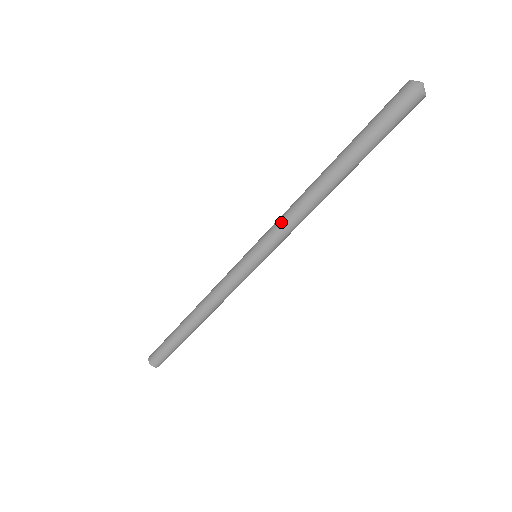
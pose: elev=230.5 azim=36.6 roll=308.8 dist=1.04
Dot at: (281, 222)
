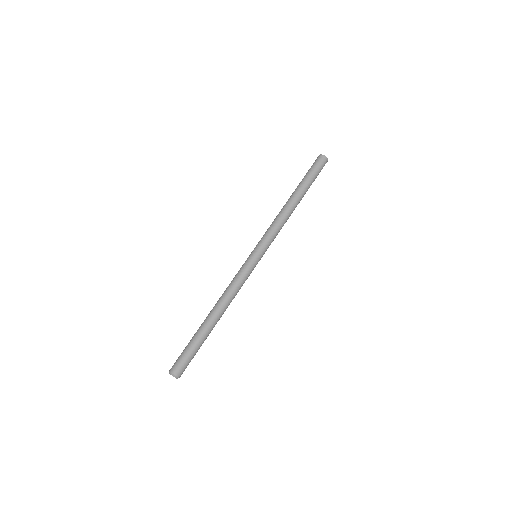
Dot at: (273, 229)
